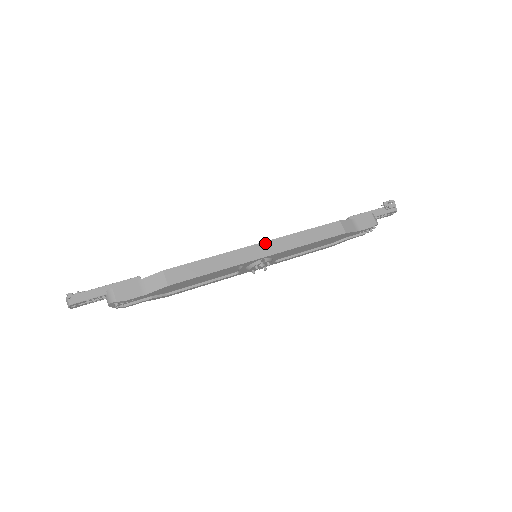
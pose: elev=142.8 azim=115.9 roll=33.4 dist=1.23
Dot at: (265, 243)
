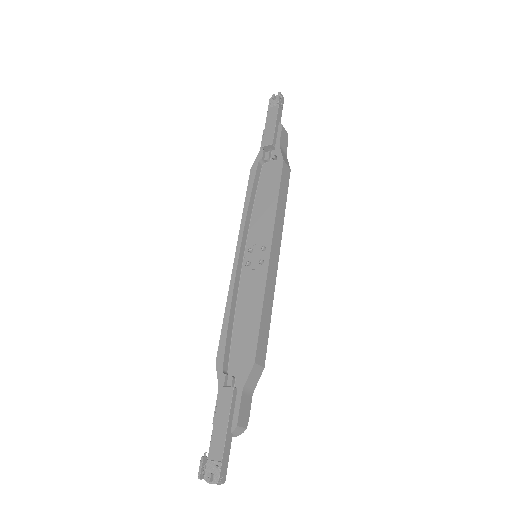
Dot at: (273, 244)
